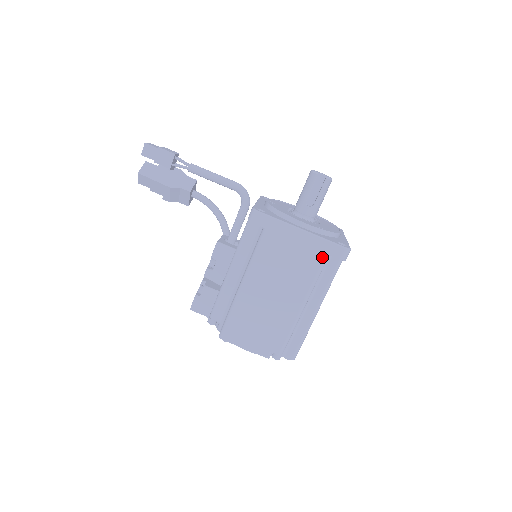
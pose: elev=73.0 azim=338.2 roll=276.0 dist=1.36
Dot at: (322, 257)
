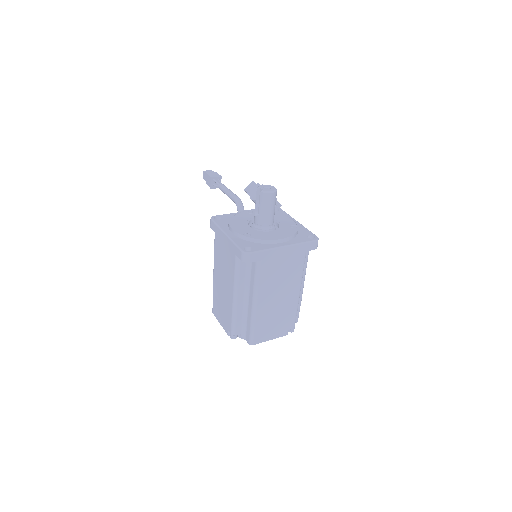
Dot at: (235, 258)
